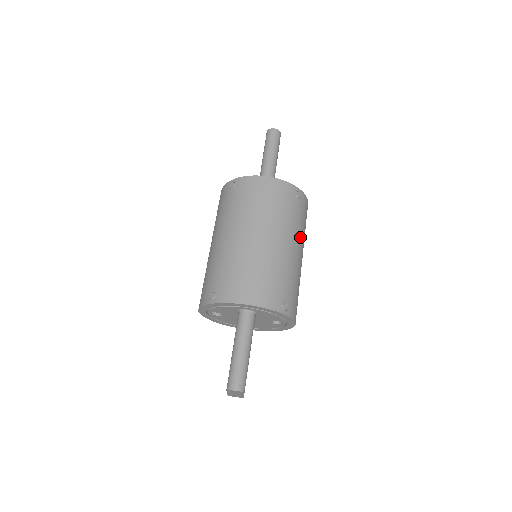
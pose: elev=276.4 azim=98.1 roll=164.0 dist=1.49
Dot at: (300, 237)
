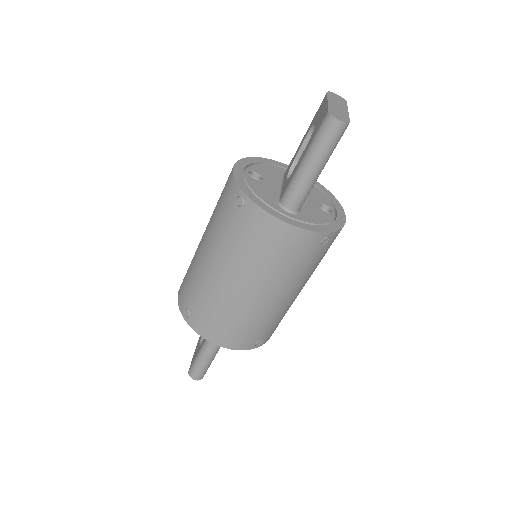
Dot at: (308, 277)
